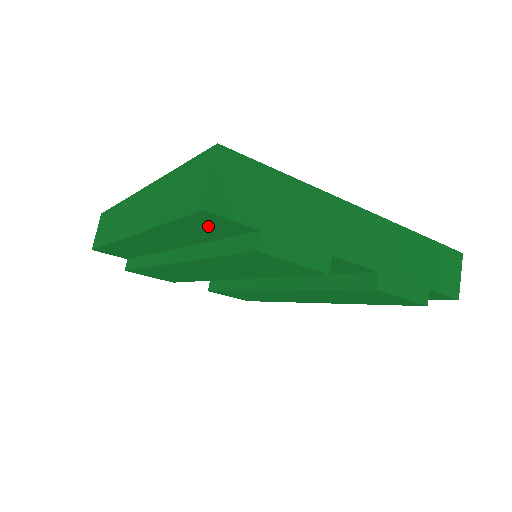
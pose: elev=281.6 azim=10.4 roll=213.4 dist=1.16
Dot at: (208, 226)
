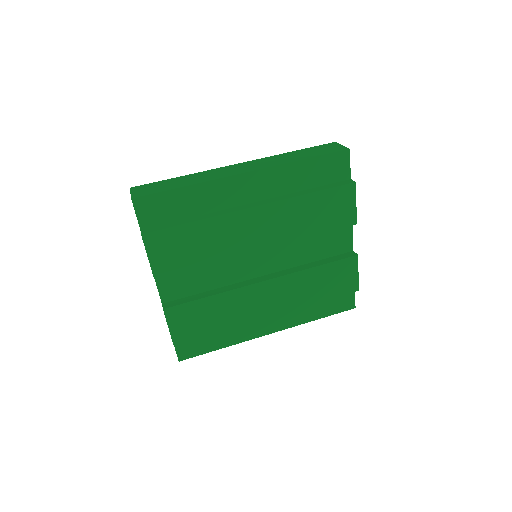
Dot at: (329, 168)
